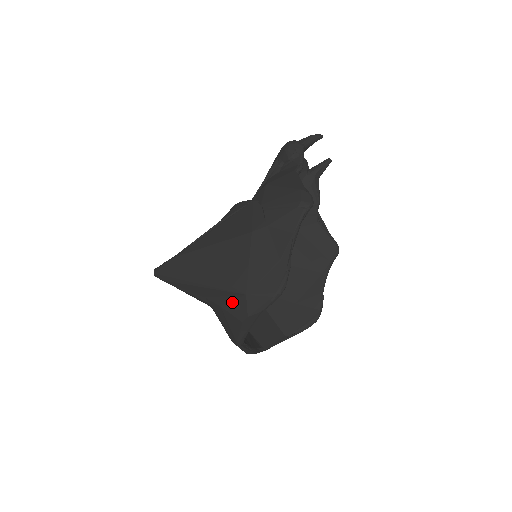
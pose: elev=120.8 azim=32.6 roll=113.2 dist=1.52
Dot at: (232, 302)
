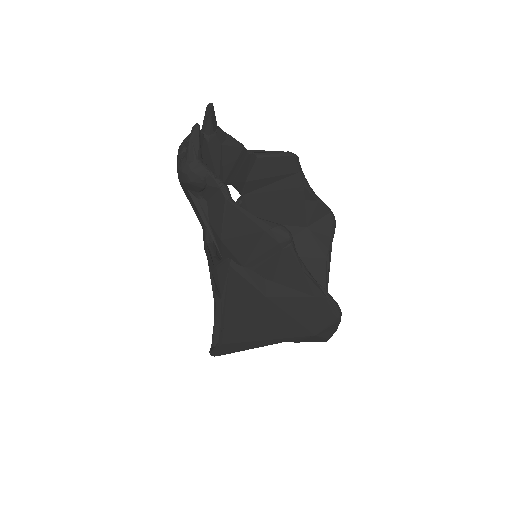
Dot at: (305, 340)
